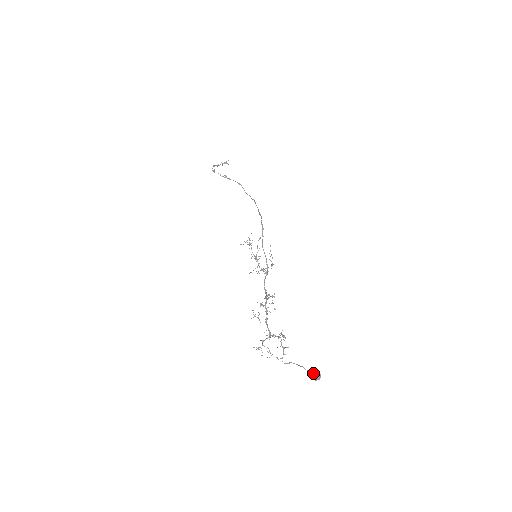
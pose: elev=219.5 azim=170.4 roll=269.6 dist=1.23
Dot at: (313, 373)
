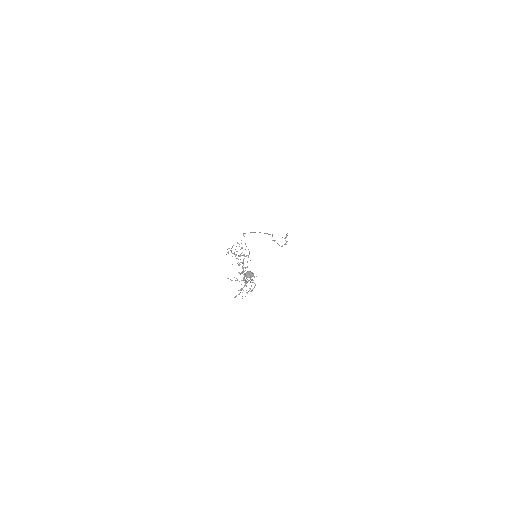
Dot at: occluded
